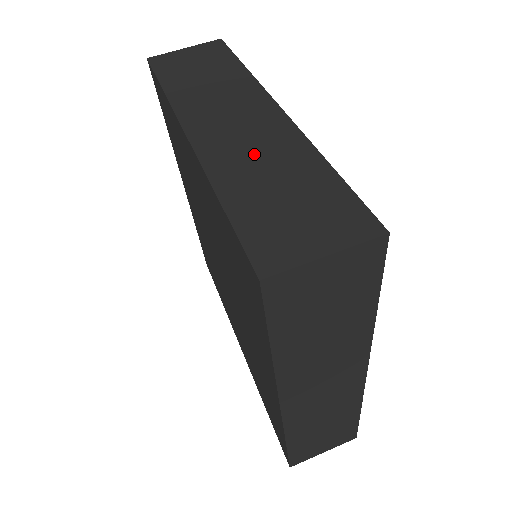
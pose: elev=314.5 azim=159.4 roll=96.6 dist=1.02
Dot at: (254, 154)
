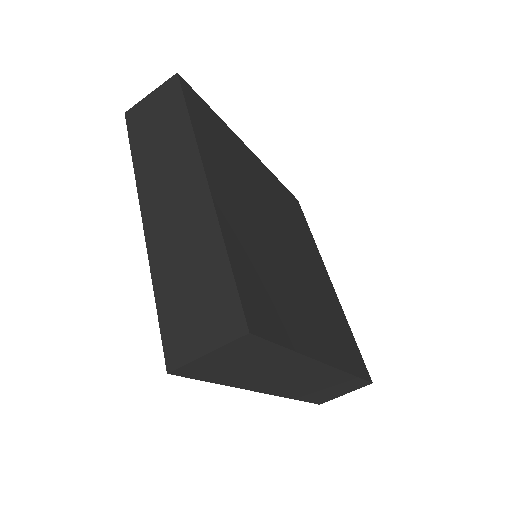
Dot at: (180, 241)
